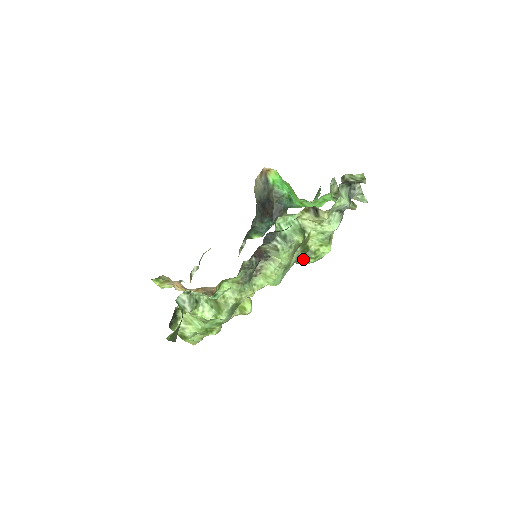
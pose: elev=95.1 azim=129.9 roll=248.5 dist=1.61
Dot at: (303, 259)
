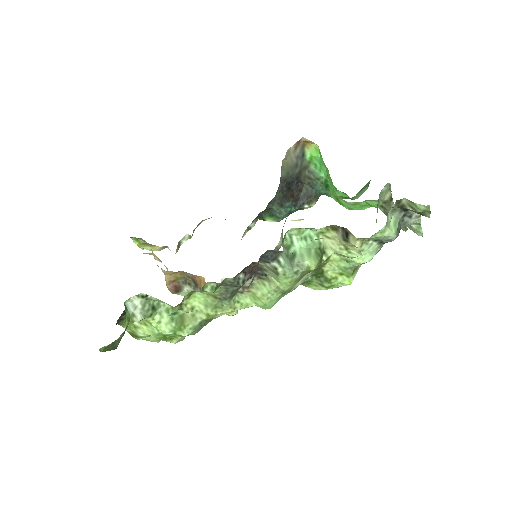
Dot at: (312, 283)
